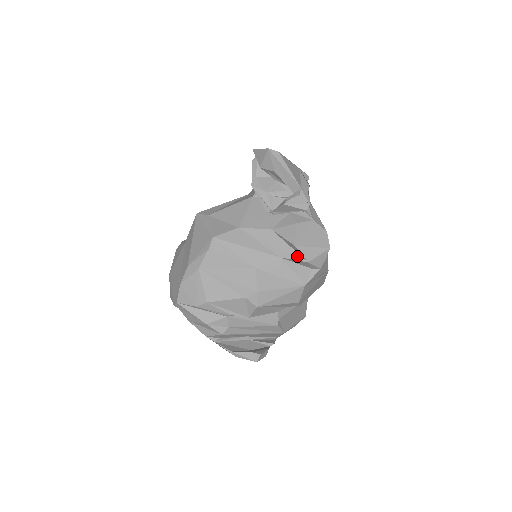
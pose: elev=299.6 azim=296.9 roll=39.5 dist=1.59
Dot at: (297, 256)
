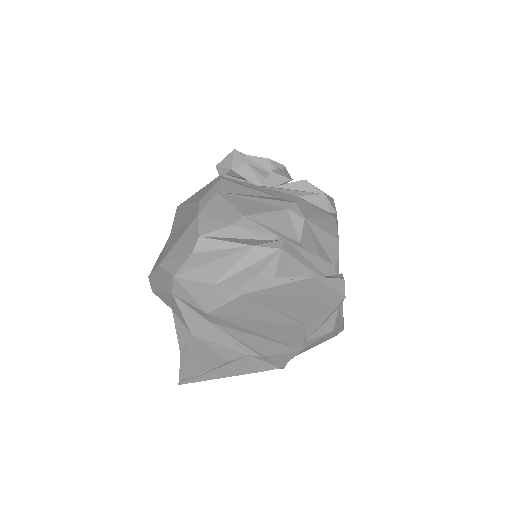
Dot at: (311, 192)
